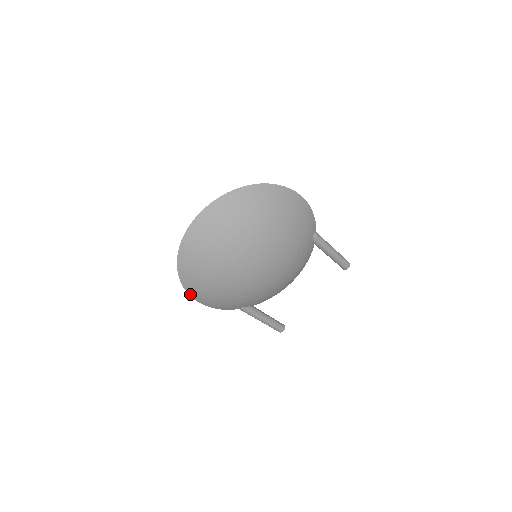
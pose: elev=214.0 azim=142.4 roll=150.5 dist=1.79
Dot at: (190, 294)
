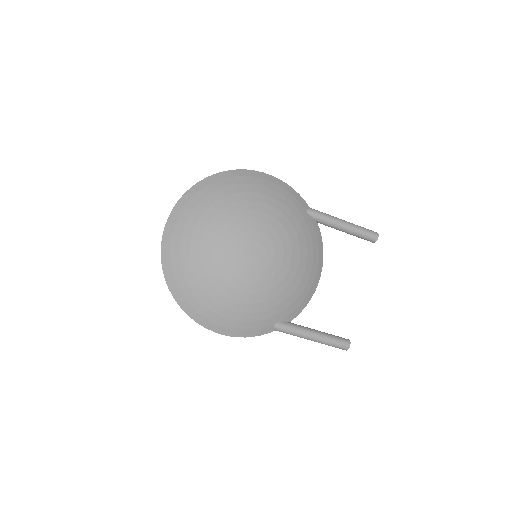
Dot at: (203, 325)
